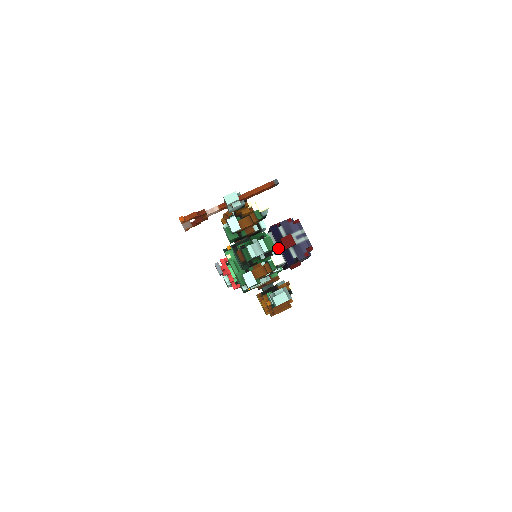
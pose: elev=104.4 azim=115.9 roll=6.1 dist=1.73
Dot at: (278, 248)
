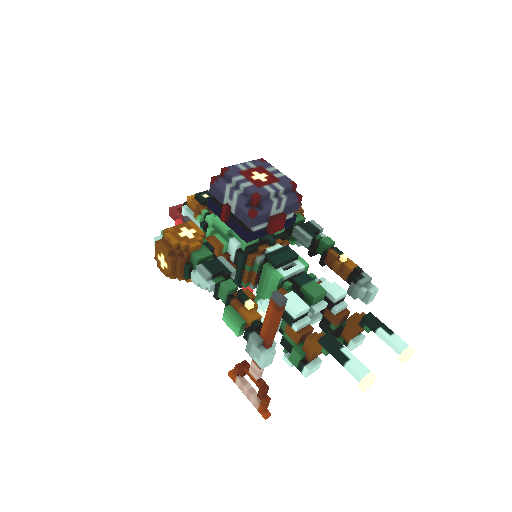
Dot at: occluded
